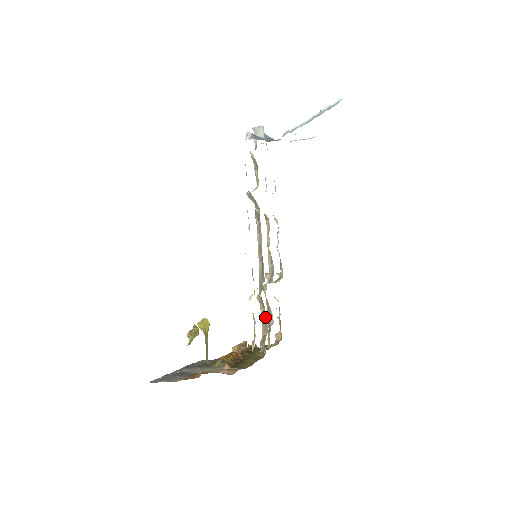
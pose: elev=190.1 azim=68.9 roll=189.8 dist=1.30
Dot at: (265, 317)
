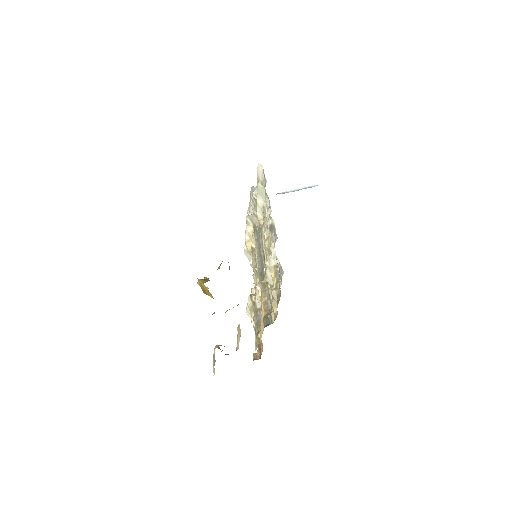
Dot at: occluded
